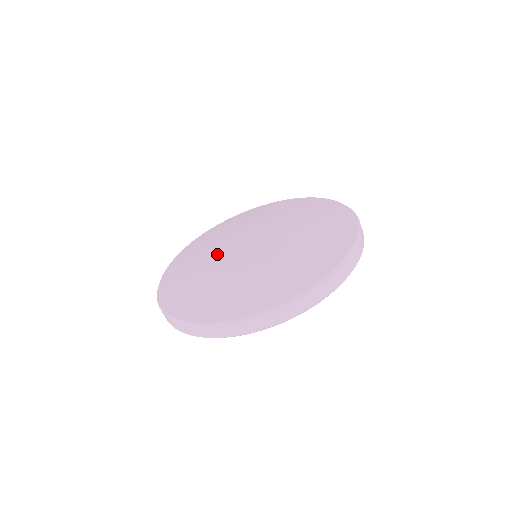
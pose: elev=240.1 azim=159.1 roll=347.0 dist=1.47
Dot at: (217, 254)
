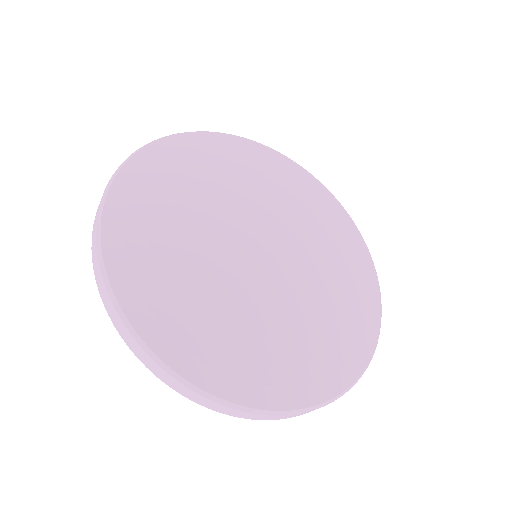
Dot at: (239, 201)
